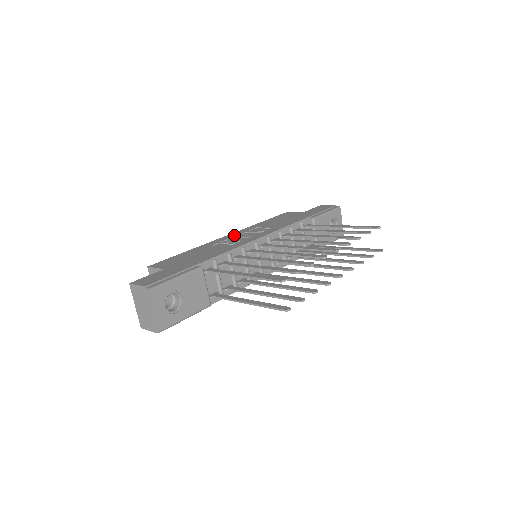
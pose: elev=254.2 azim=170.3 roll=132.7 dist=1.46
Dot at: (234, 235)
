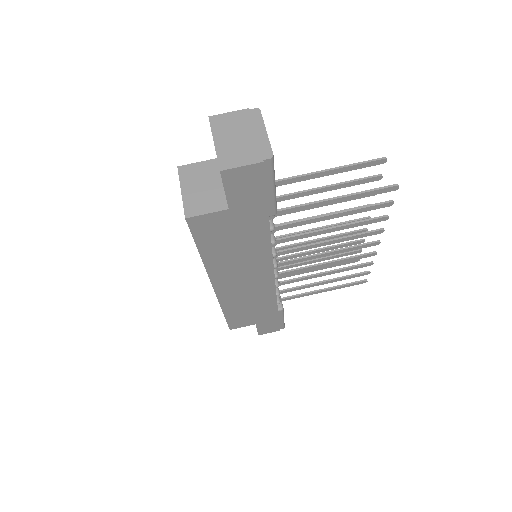
Dot at: occluded
